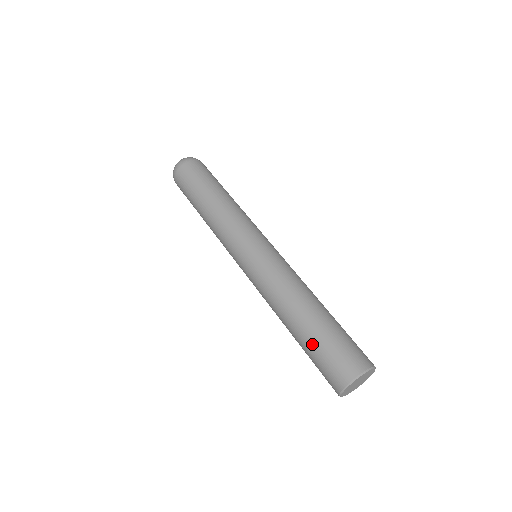
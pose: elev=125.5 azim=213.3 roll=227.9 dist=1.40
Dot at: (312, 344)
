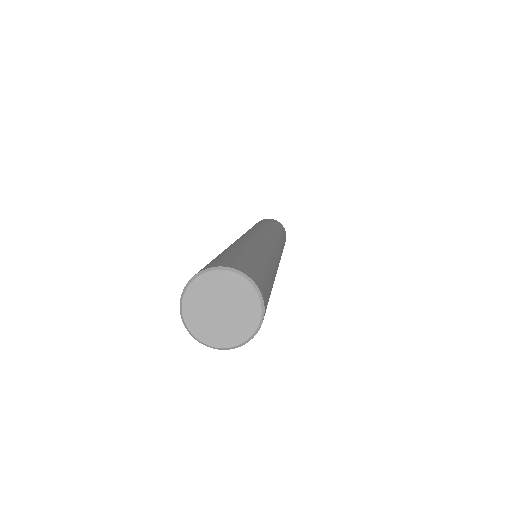
Dot at: (228, 252)
